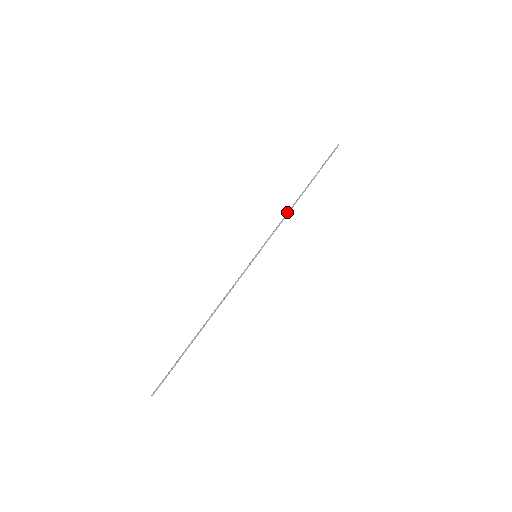
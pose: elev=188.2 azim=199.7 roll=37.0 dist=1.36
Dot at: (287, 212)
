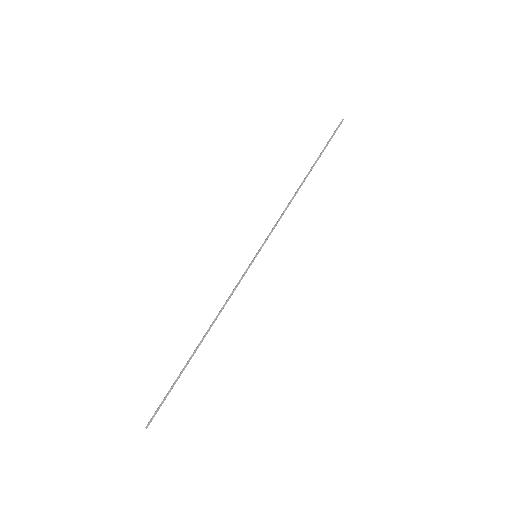
Dot at: (289, 202)
